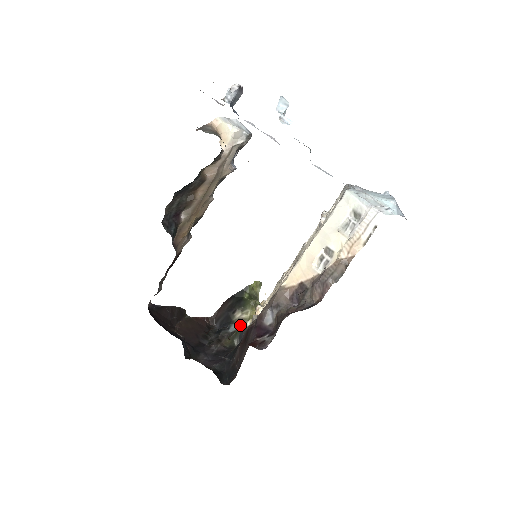
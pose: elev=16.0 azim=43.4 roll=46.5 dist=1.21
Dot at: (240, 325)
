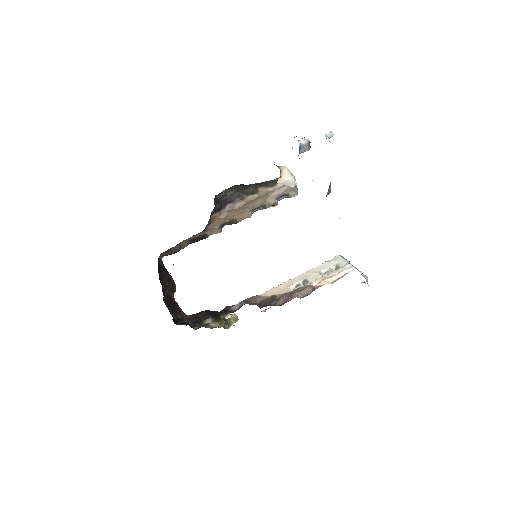
Dot at: (205, 327)
